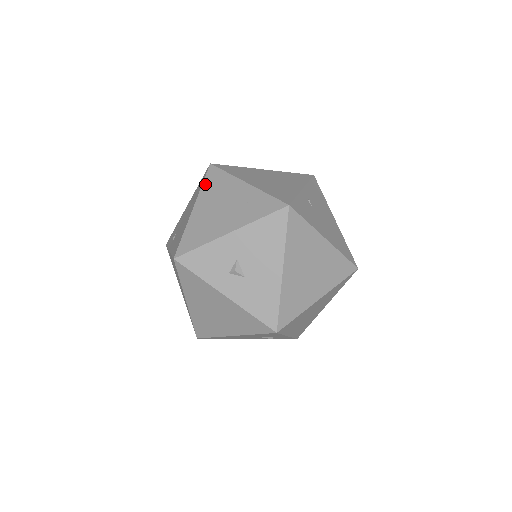
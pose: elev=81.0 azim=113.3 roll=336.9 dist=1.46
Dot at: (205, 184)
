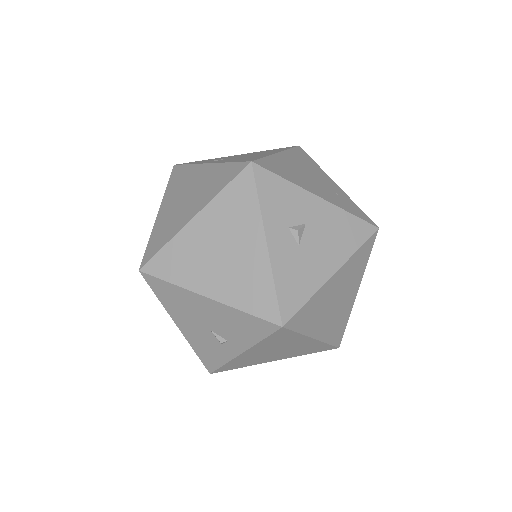
Dot at: (293, 151)
